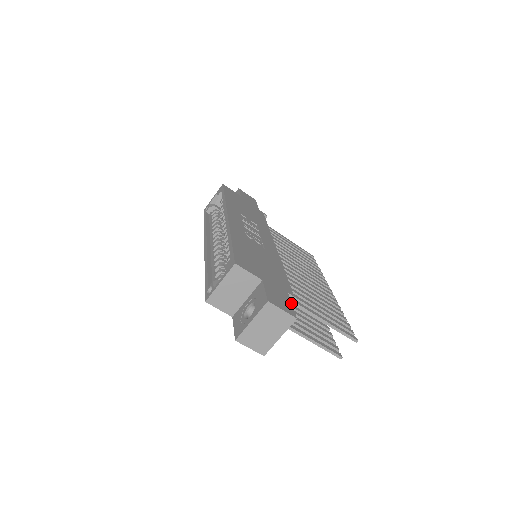
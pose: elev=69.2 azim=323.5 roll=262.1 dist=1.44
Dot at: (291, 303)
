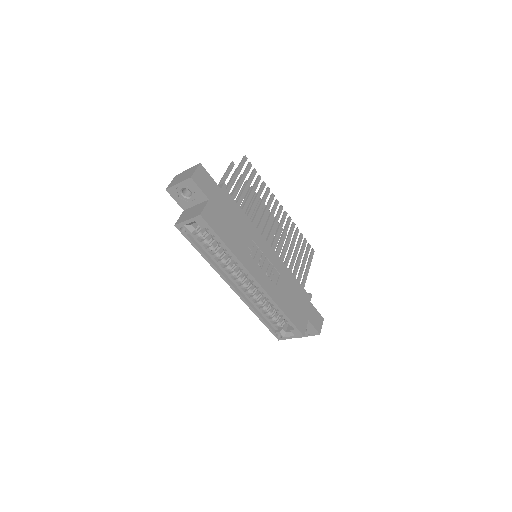
Dot at: (316, 310)
